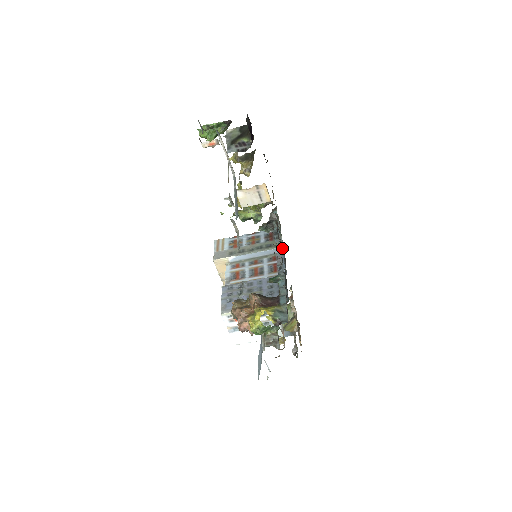
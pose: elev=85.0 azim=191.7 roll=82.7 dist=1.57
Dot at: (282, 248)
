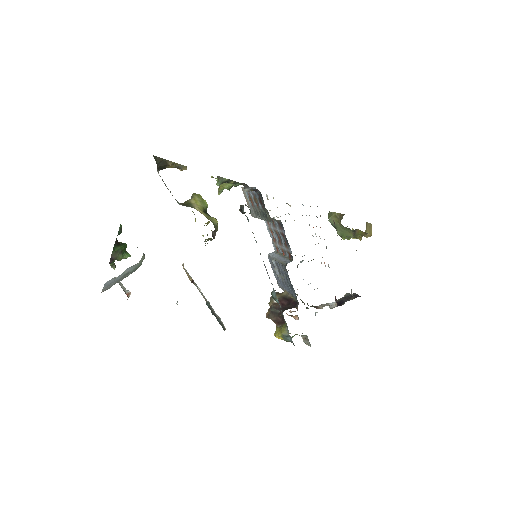
Dot at: occluded
